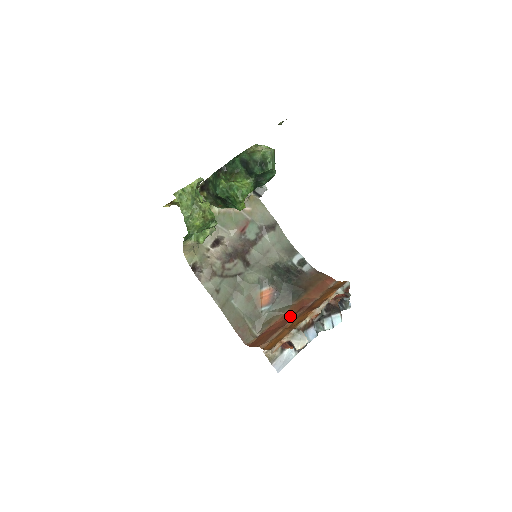
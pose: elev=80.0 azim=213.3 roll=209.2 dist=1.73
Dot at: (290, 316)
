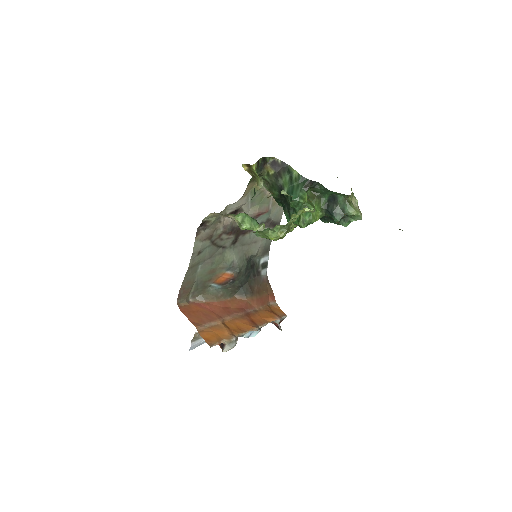
Dot at: (228, 308)
